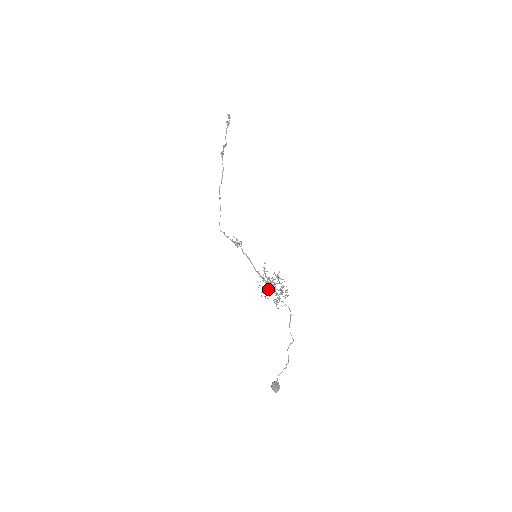
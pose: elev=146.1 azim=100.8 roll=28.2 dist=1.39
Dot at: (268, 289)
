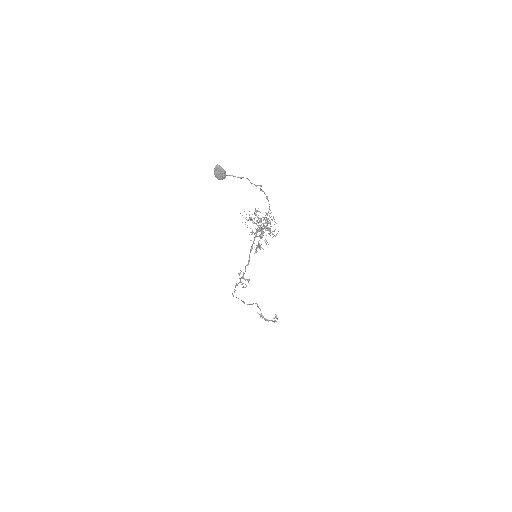
Dot at: (255, 233)
